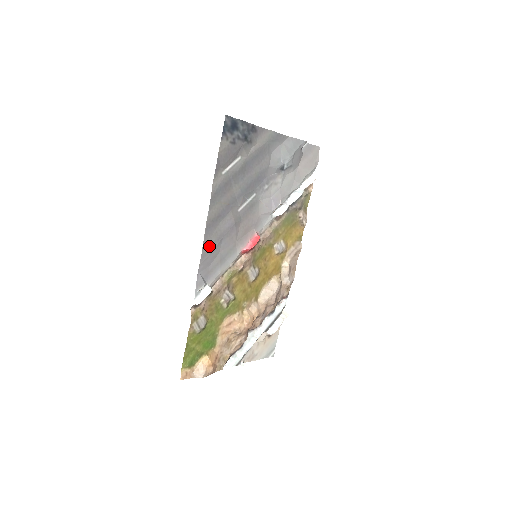
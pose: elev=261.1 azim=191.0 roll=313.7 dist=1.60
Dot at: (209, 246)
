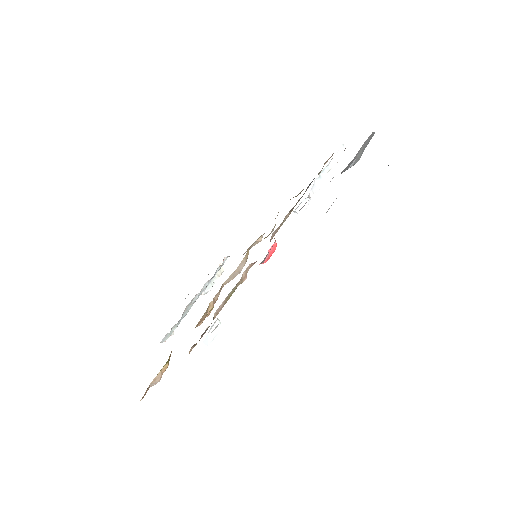
Dot at: occluded
